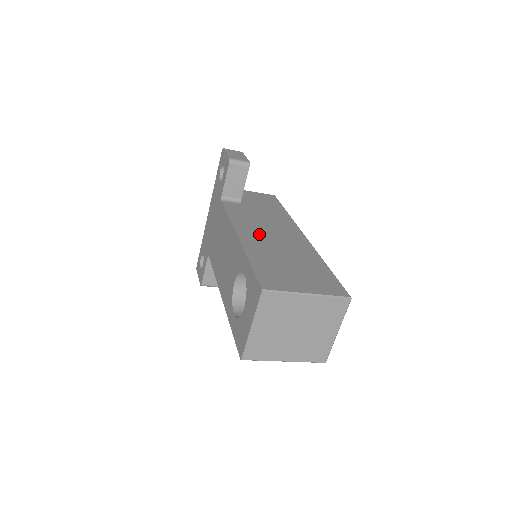
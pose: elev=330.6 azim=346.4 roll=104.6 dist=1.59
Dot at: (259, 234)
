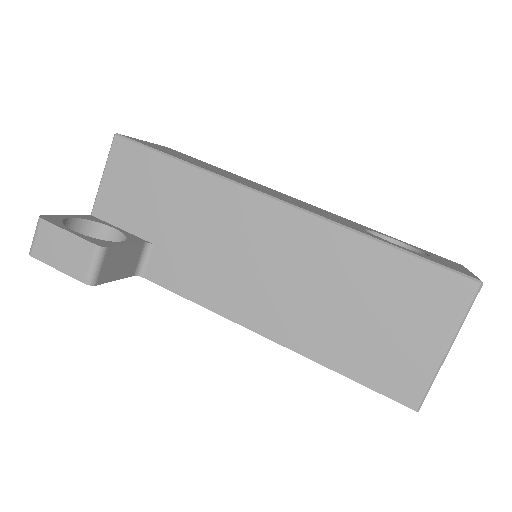
Dot at: (265, 295)
